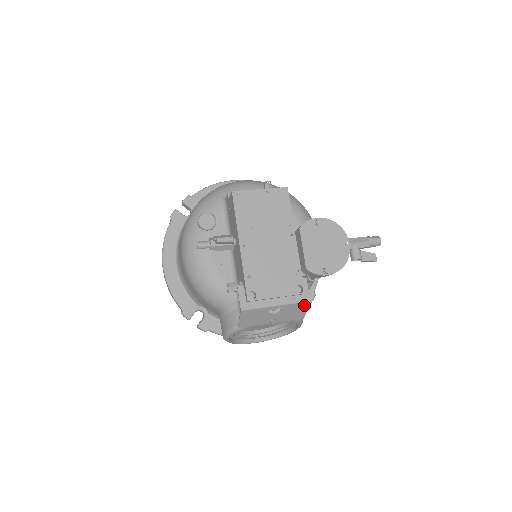
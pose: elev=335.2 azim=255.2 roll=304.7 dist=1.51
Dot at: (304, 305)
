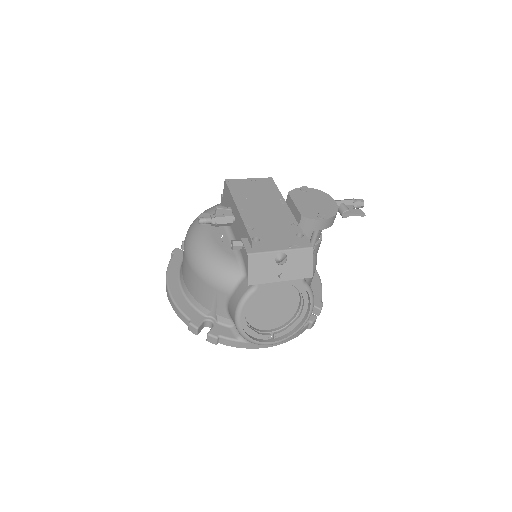
Dot at: (308, 254)
